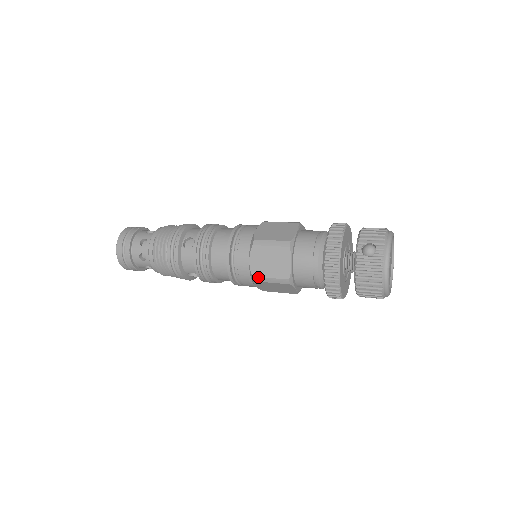
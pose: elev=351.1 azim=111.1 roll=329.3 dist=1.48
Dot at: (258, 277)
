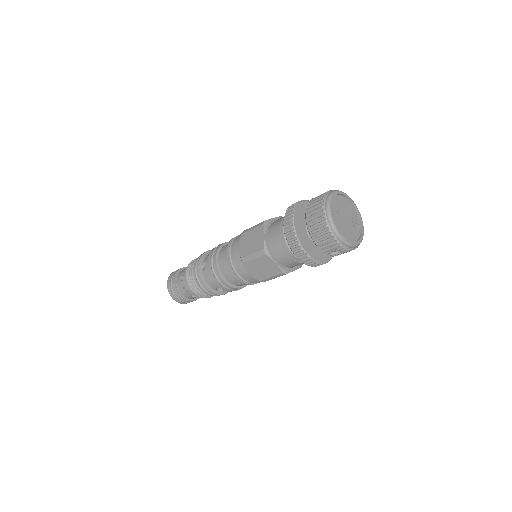
Dot at: (246, 230)
